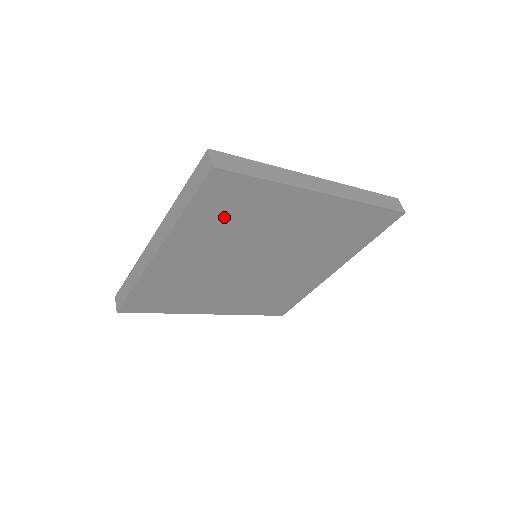
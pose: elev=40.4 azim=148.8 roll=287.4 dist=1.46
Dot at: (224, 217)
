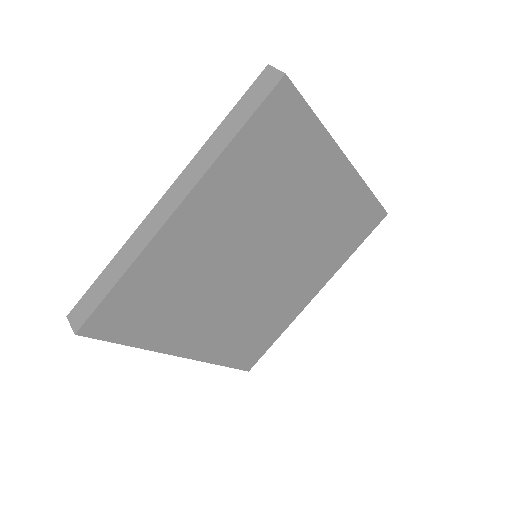
Dot at: (263, 165)
